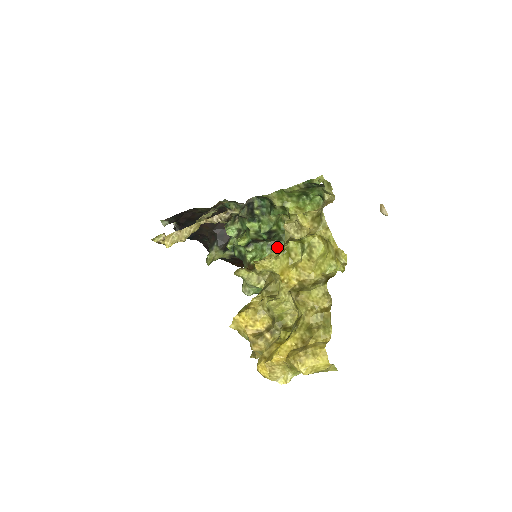
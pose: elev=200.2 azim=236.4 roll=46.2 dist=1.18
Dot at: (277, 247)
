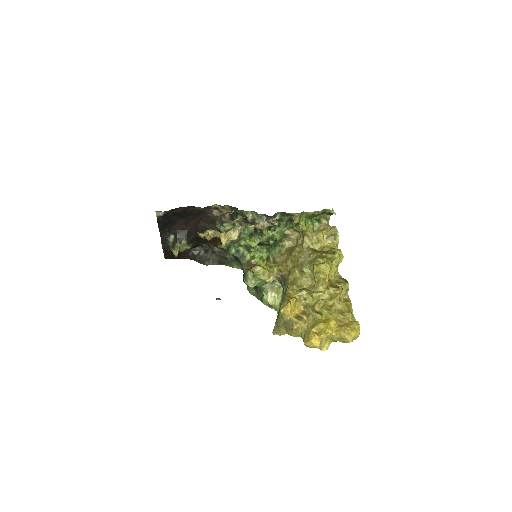
Dot at: (272, 251)
